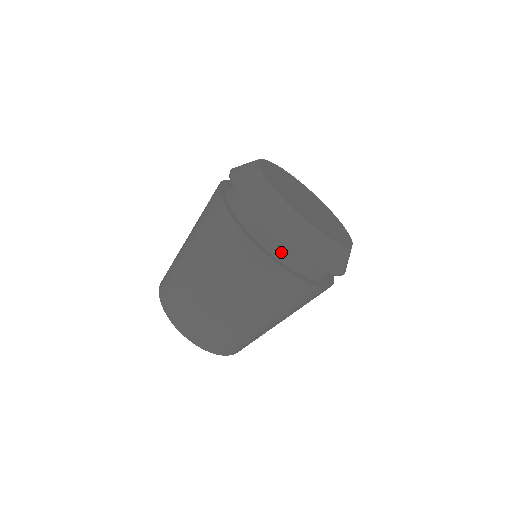
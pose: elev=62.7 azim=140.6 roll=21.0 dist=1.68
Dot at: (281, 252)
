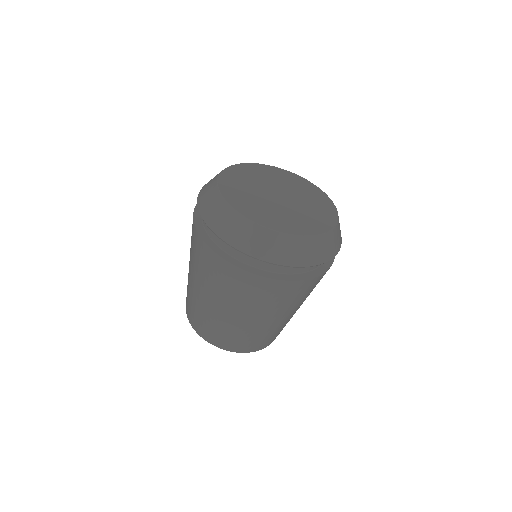
Dot at: (218, 238)
